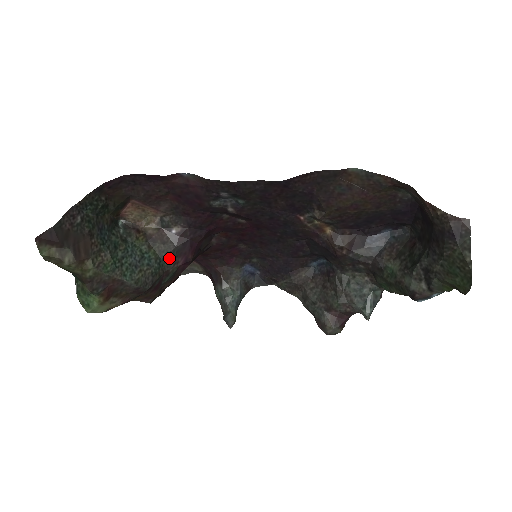
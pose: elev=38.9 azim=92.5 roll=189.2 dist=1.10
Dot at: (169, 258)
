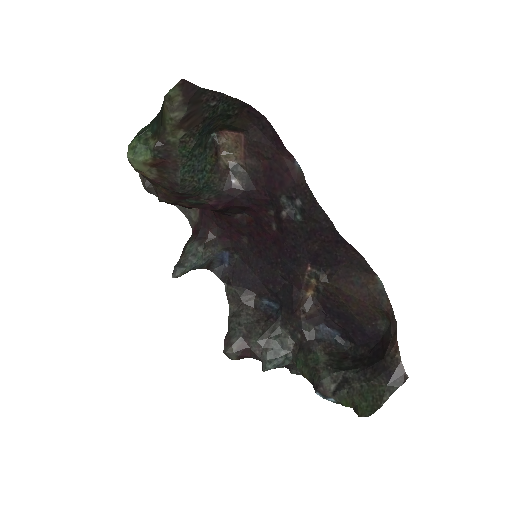
Dot at: (211, 192)
